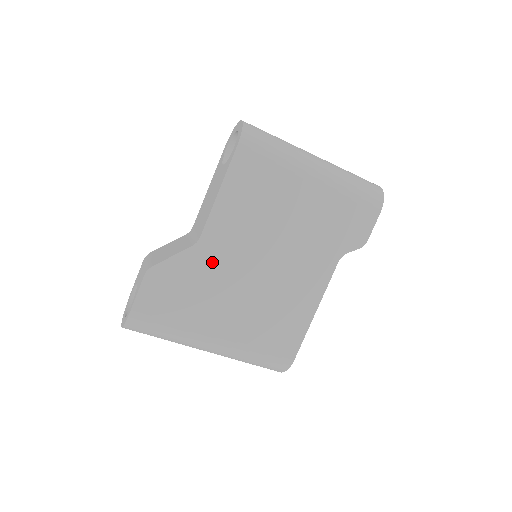
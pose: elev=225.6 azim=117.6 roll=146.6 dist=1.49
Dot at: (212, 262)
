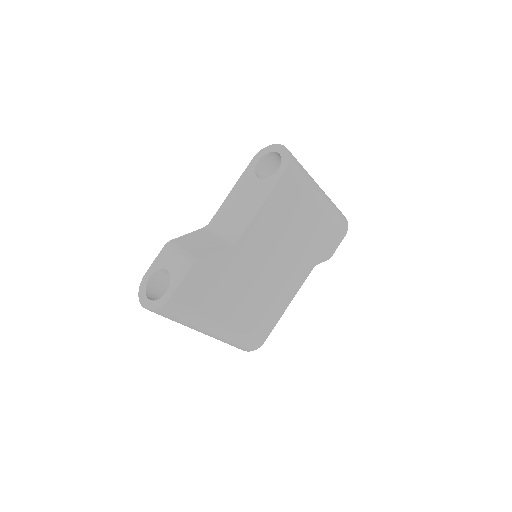
Dot at: (240, 261)
